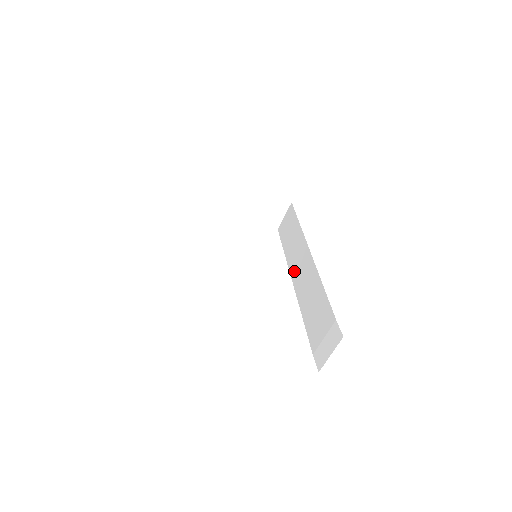
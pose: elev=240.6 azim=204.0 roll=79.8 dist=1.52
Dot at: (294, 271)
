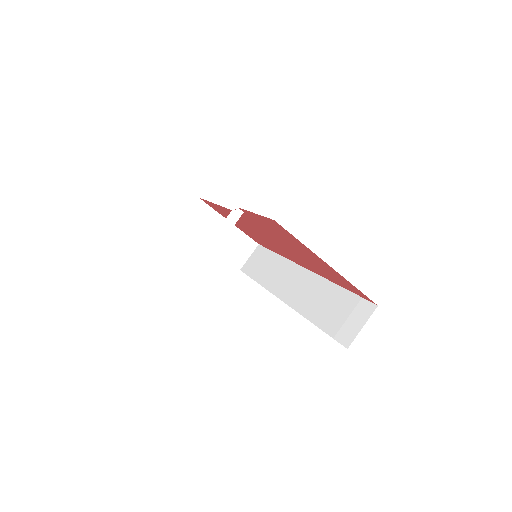
Dot at: (279, 289)
